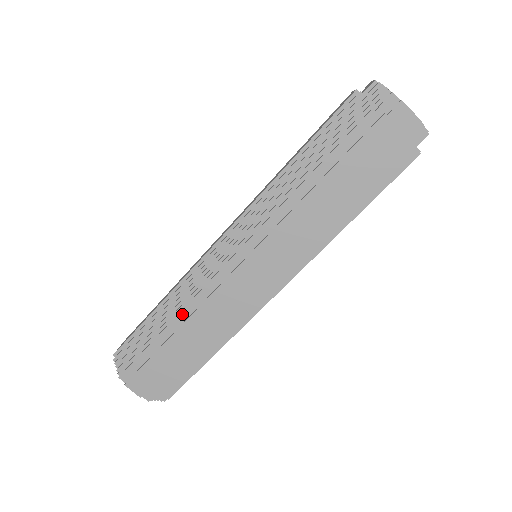
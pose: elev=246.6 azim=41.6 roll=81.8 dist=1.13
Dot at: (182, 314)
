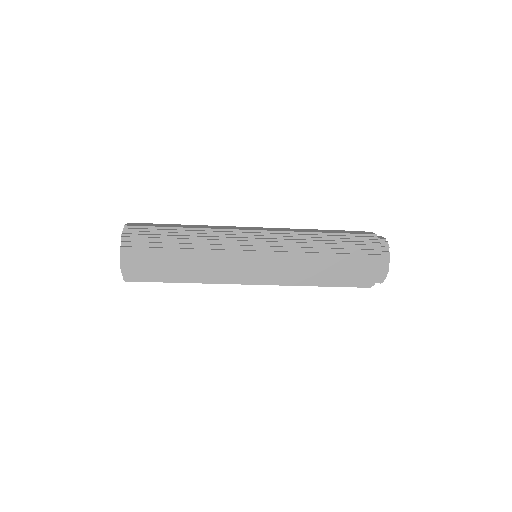
Dot at: occluded
